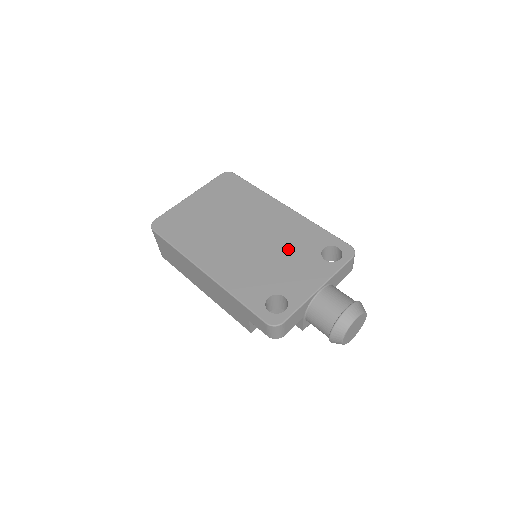
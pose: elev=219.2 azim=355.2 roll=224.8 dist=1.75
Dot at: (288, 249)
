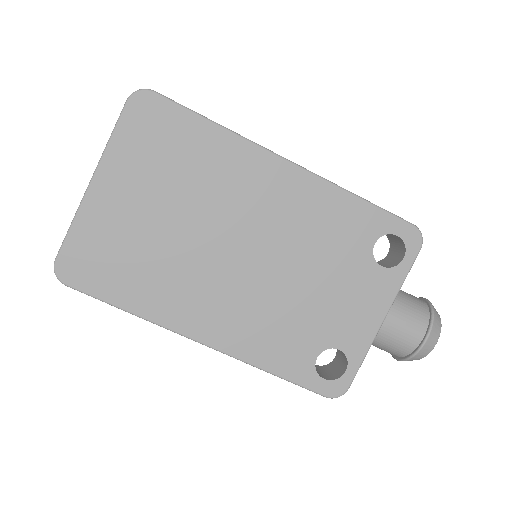
Dot at: (320, 261)
